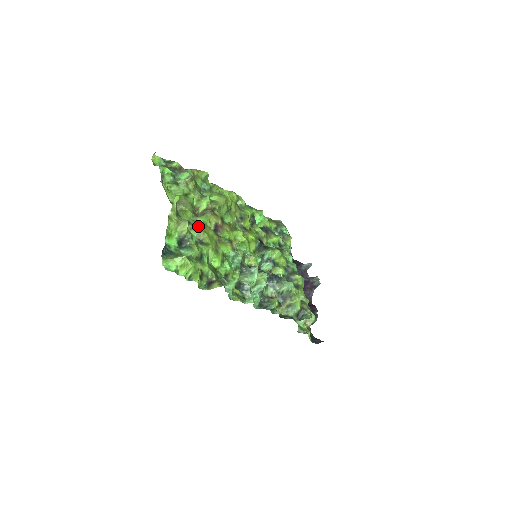
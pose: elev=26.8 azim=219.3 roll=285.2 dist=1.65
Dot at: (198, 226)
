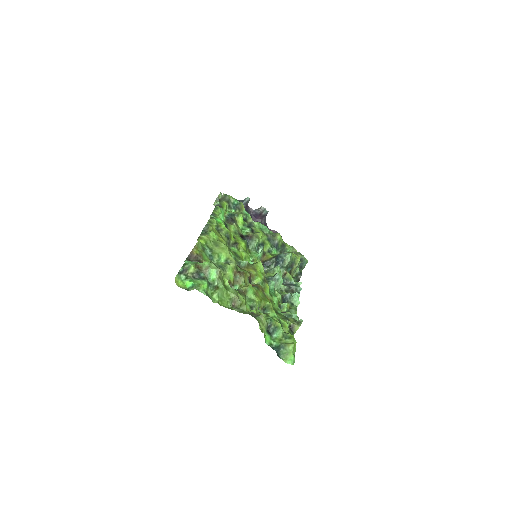
Dot at: (257, 303)
